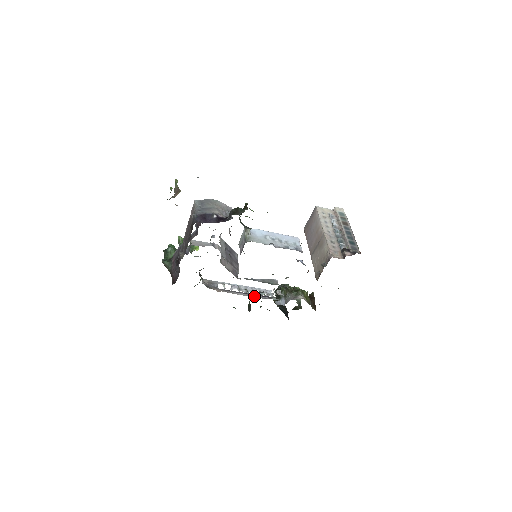
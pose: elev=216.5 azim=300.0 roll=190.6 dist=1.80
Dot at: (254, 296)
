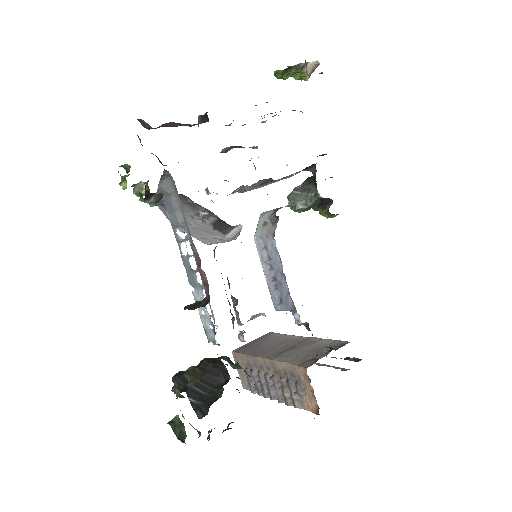
Dot at: occluded
